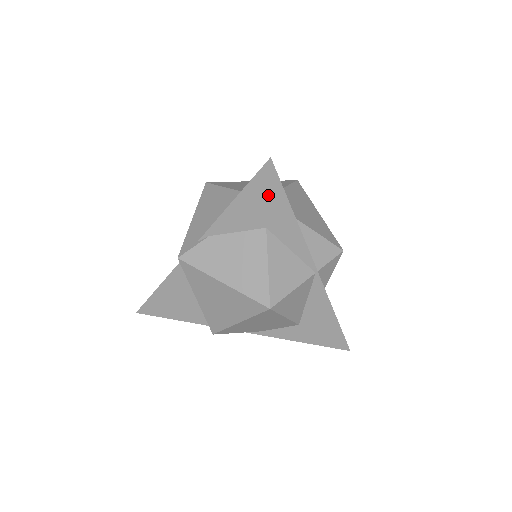
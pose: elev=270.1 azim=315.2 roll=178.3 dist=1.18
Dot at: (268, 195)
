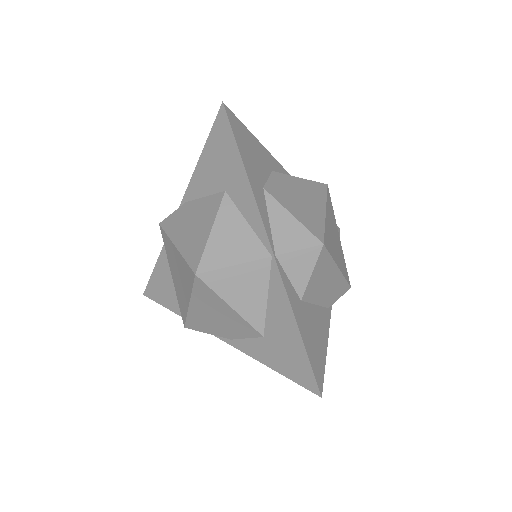
Dot at: (224, 148)
